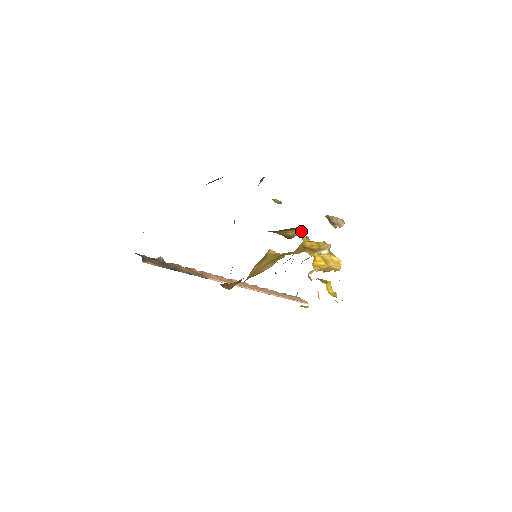
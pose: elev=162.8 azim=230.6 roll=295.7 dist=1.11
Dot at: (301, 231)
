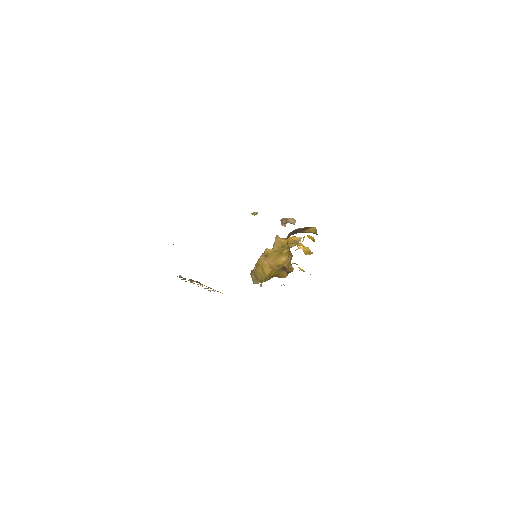
Dot at: (315, 229)
